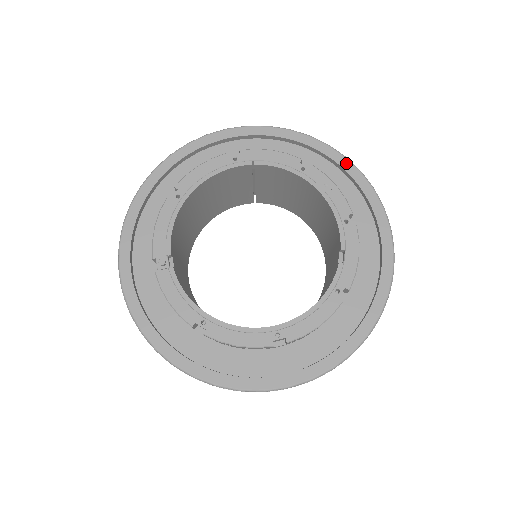
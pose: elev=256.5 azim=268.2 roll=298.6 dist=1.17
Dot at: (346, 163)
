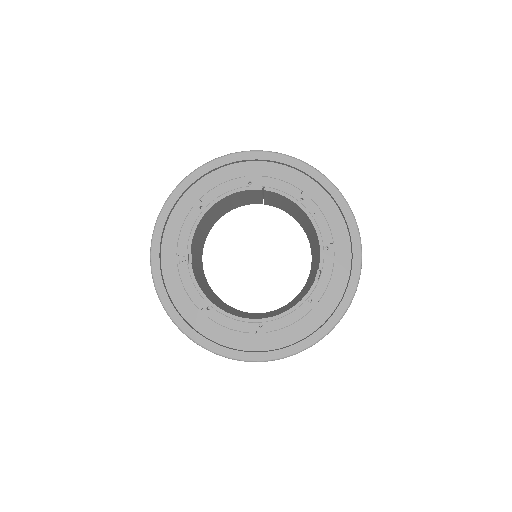
Dot at: (338, 196)
